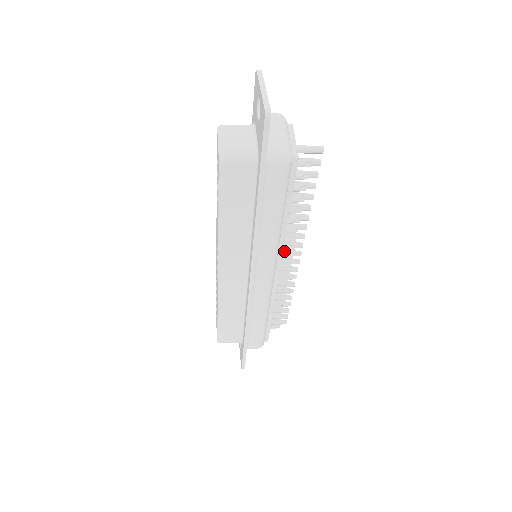
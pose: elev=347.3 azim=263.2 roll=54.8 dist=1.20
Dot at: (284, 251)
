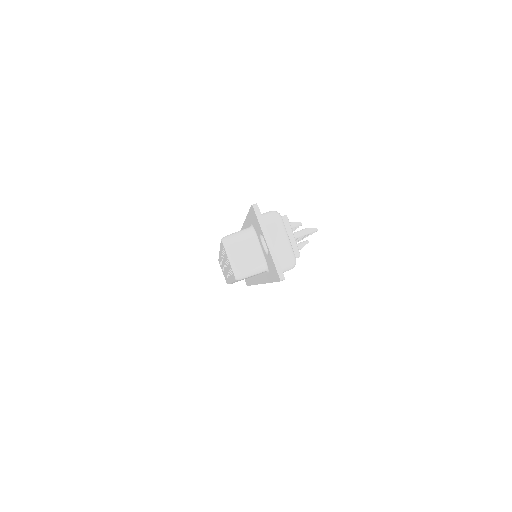
Dot at: occluded
